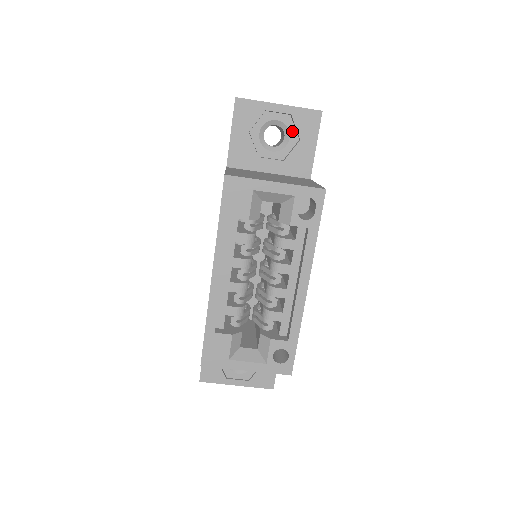
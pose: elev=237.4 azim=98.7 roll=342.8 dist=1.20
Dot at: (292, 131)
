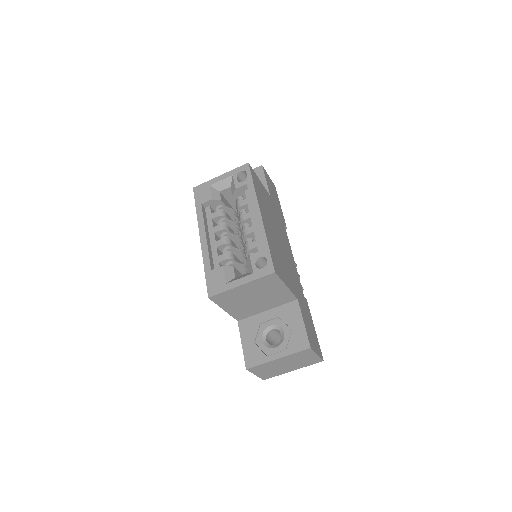
Dot at: occluded
